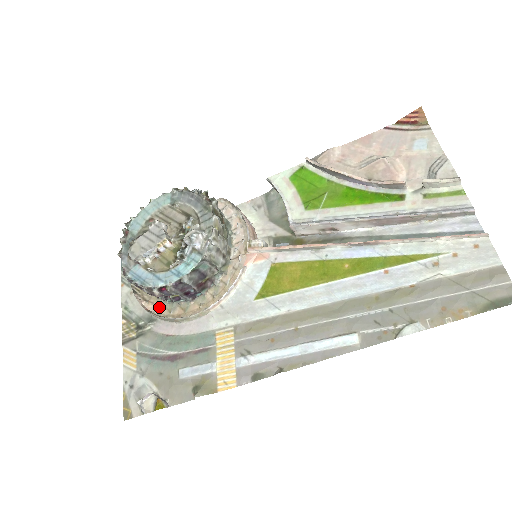
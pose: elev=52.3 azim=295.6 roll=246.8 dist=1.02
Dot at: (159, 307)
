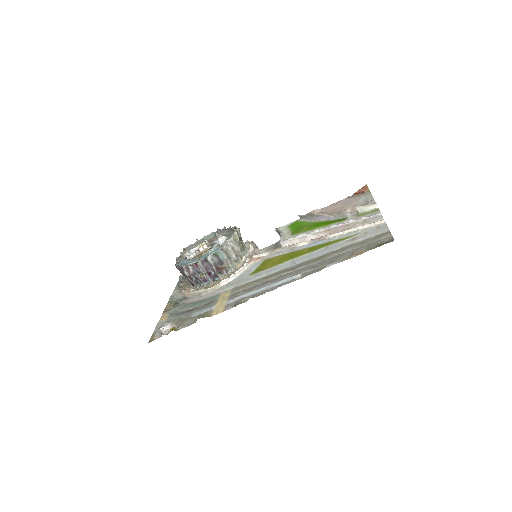
Dot at: (192, 289)
